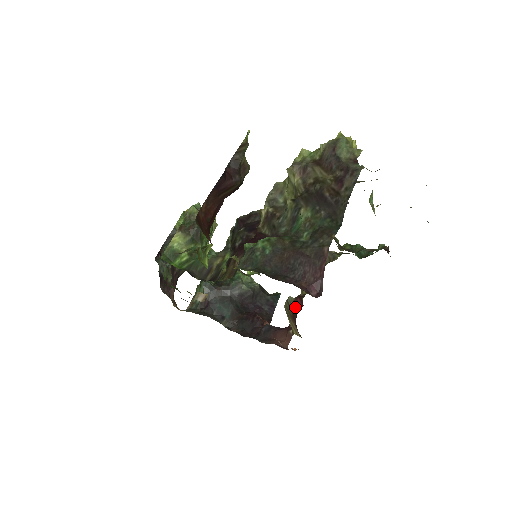
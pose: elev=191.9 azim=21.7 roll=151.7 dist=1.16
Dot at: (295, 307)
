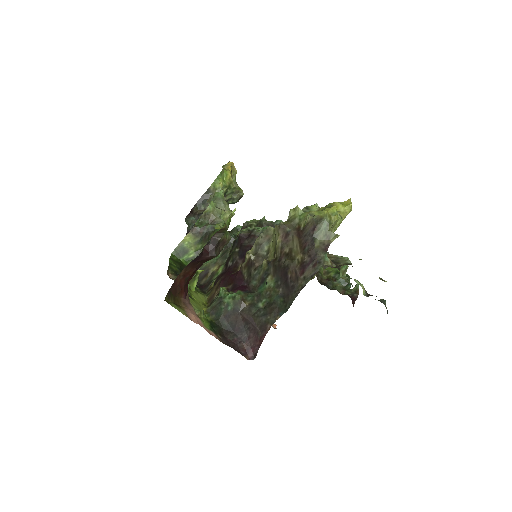
Dot at: occluded
